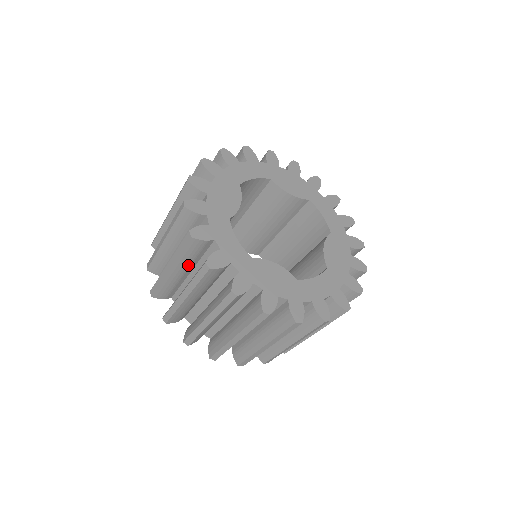
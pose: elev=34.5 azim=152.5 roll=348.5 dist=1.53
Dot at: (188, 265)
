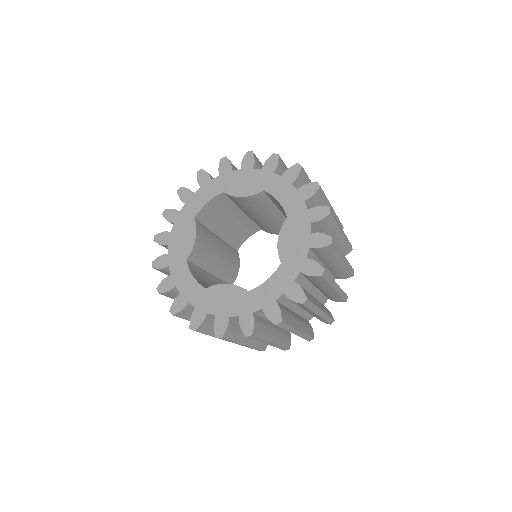
Dot at: occluded
